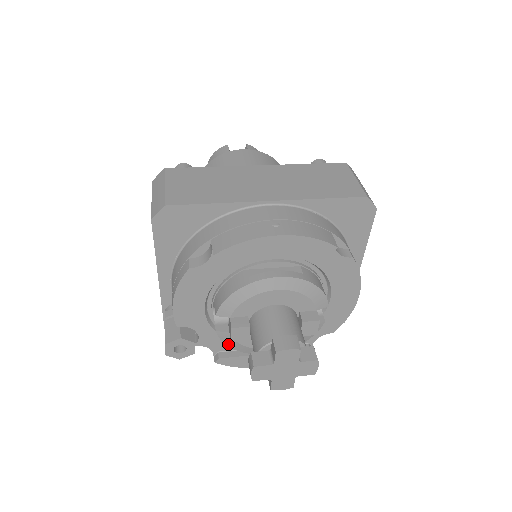
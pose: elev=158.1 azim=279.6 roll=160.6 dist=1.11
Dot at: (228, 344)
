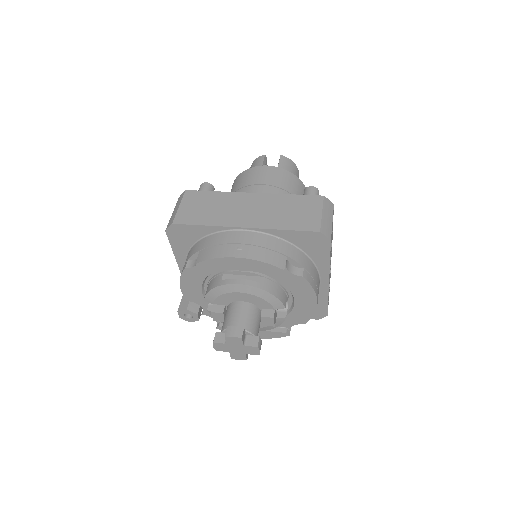
Dot at: occluded
